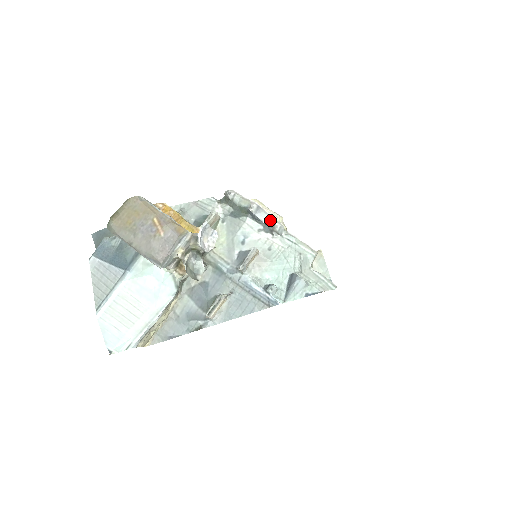
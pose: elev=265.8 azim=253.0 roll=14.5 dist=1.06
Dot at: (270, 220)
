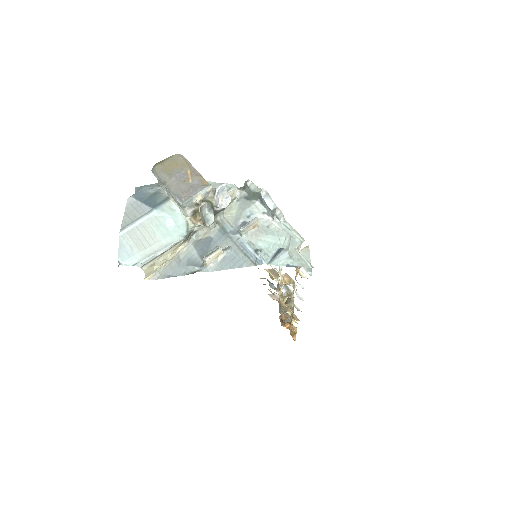
Dot at: (274, 207)
